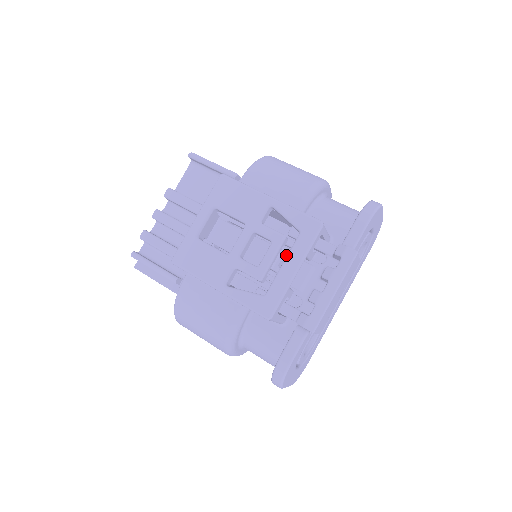
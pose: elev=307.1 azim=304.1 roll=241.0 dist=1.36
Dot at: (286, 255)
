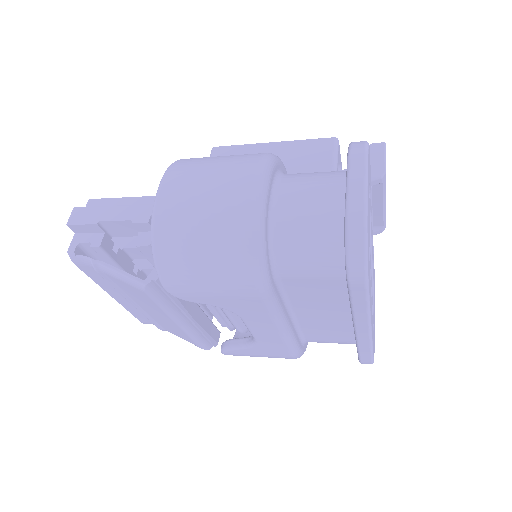
Dot at: occluded
